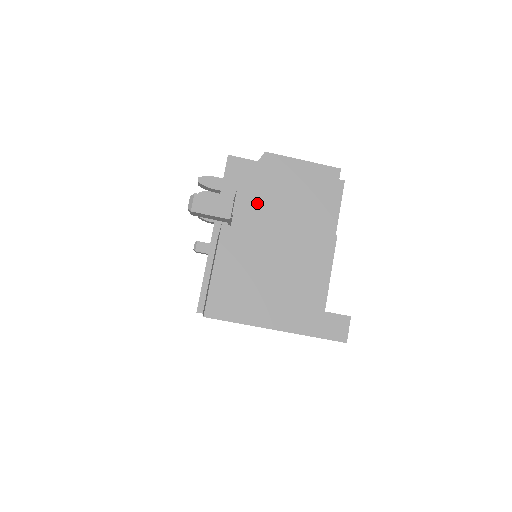
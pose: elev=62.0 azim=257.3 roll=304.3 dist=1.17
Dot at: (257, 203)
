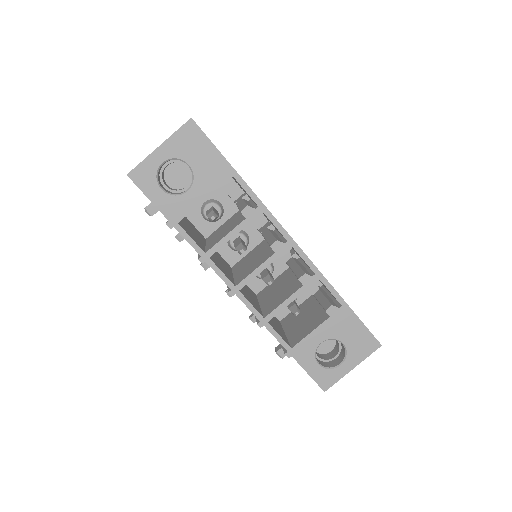
Dot at: occluded
